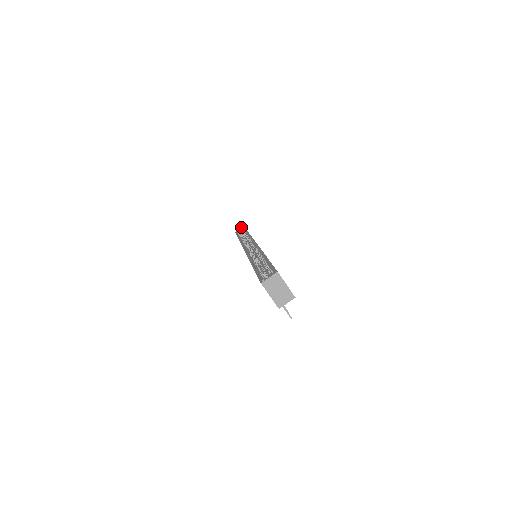
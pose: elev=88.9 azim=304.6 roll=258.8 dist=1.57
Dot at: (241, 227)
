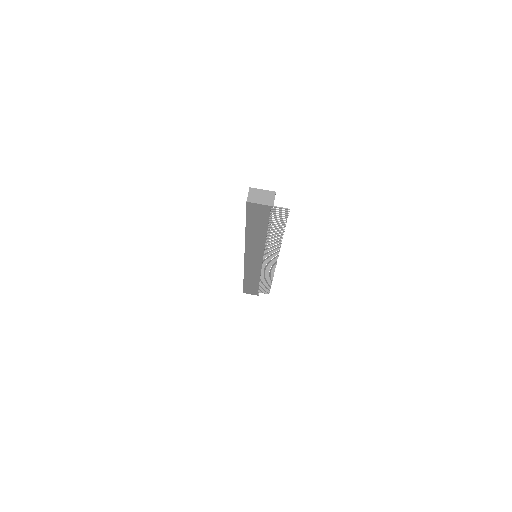
Dot at: occluded
